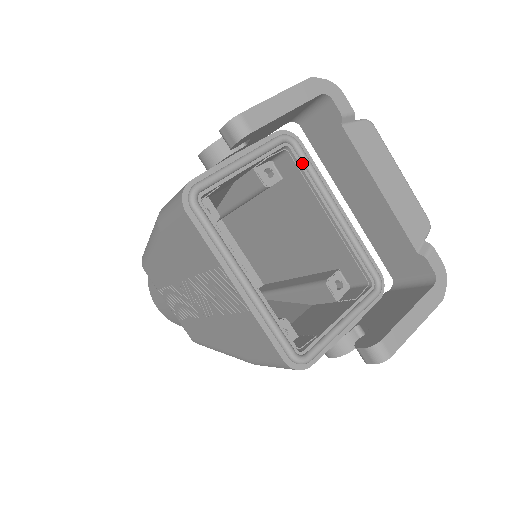
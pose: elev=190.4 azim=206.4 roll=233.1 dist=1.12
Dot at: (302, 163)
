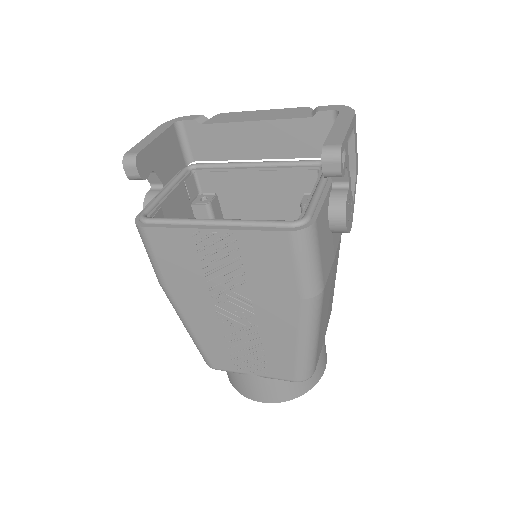
Dot at: (209, 168)
